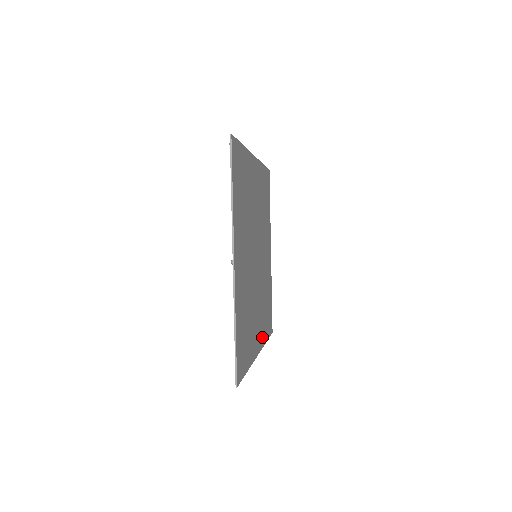
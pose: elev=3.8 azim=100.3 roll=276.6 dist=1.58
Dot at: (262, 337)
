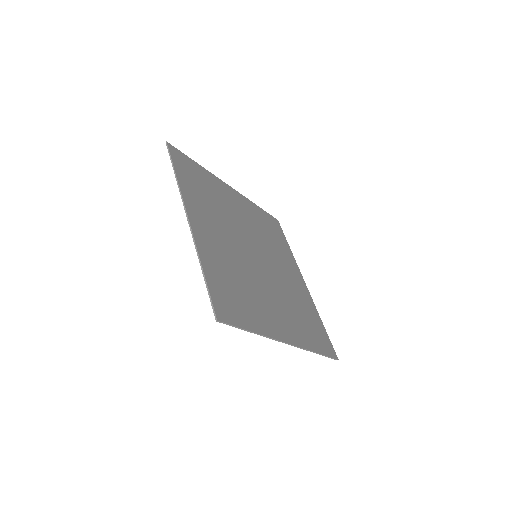
Dot at: (299, 338)
